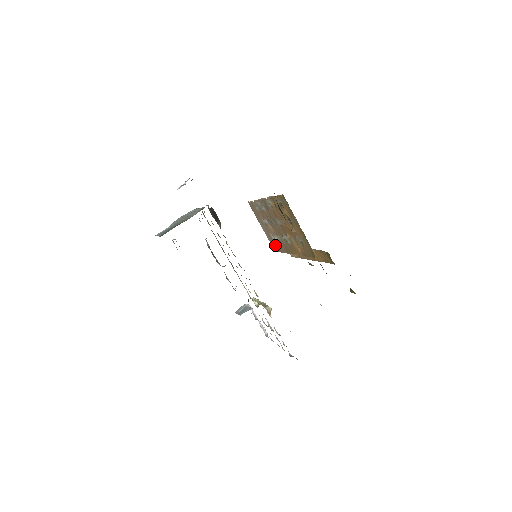
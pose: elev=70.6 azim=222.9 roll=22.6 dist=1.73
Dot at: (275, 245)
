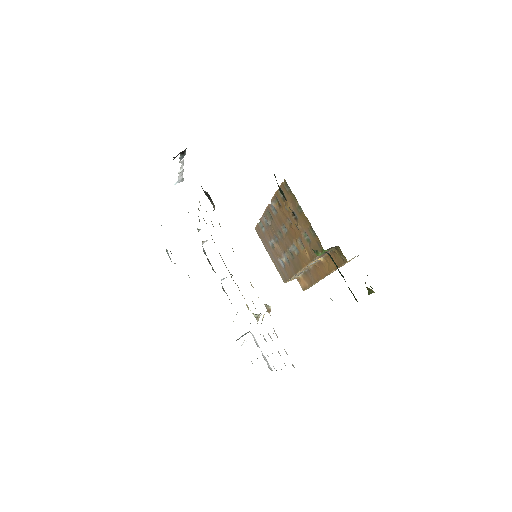
Dot at: (283, 272)
